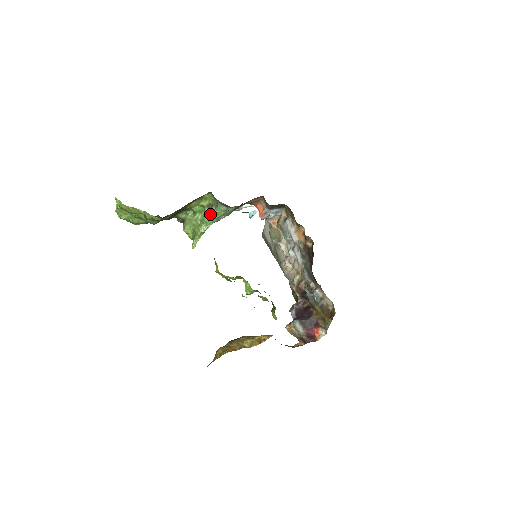
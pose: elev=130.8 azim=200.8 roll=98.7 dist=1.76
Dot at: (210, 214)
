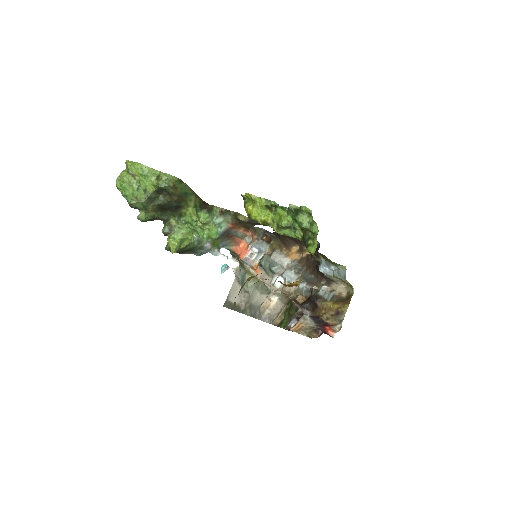
Dot at: (202, 228)
